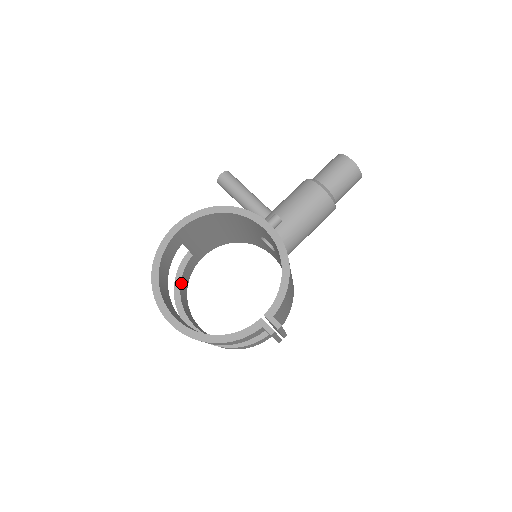
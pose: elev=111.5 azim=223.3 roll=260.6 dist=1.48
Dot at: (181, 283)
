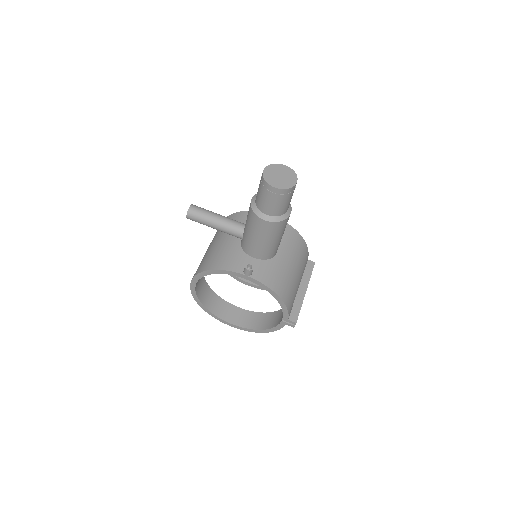
Dot at: occluded
